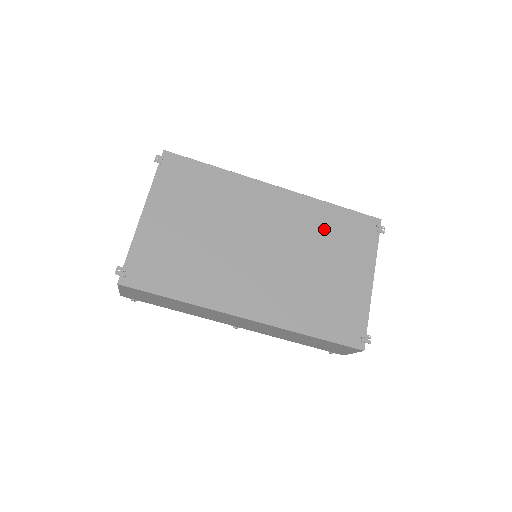
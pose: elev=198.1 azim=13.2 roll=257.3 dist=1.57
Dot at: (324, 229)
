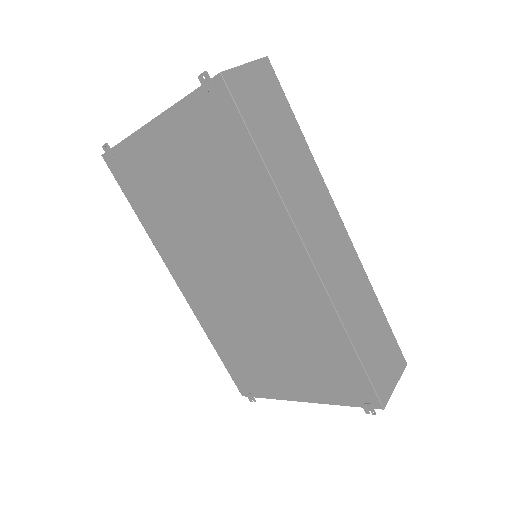
Dot at: (311, 338)
